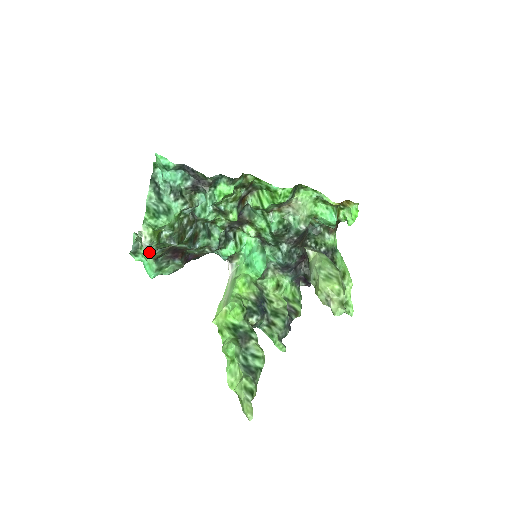
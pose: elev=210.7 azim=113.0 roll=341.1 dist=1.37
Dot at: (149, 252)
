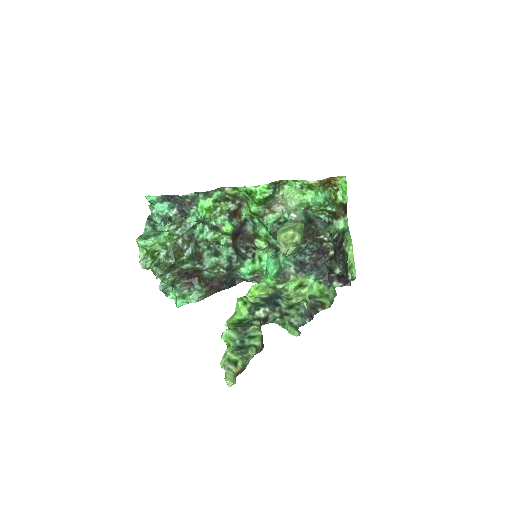
Dot at: (161, 278)
